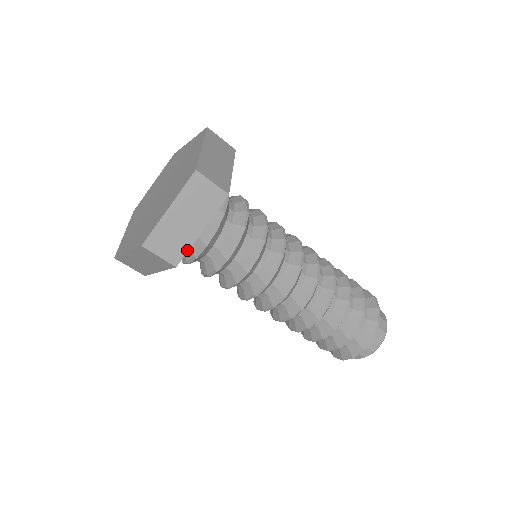
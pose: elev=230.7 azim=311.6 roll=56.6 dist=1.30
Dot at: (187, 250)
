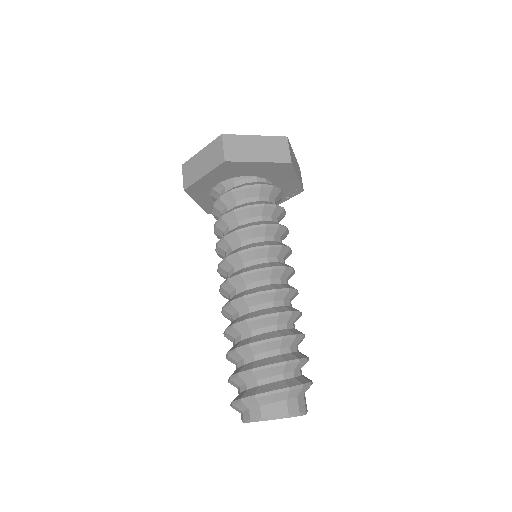
Dot at: (240, 161)
